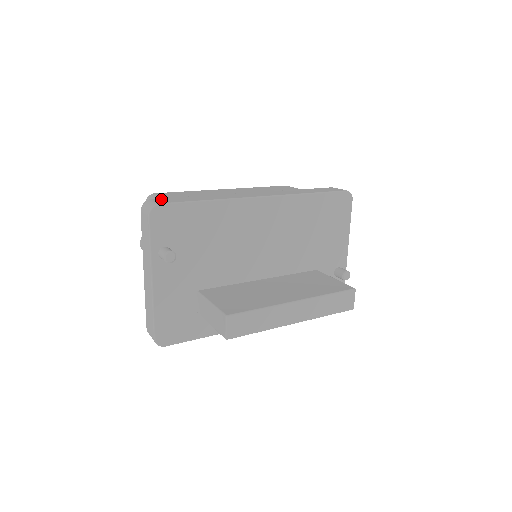
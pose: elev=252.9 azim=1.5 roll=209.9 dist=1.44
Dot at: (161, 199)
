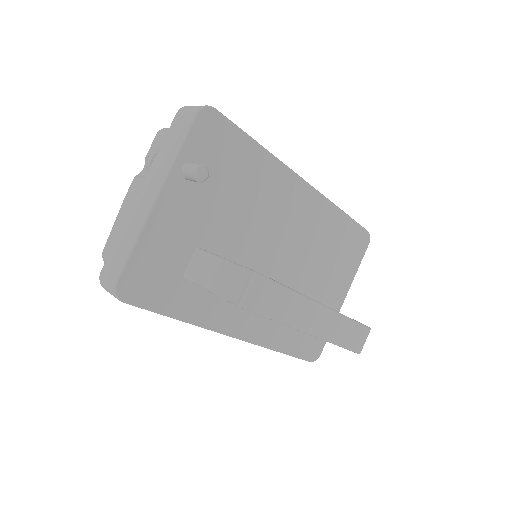
Dot at: occluded
